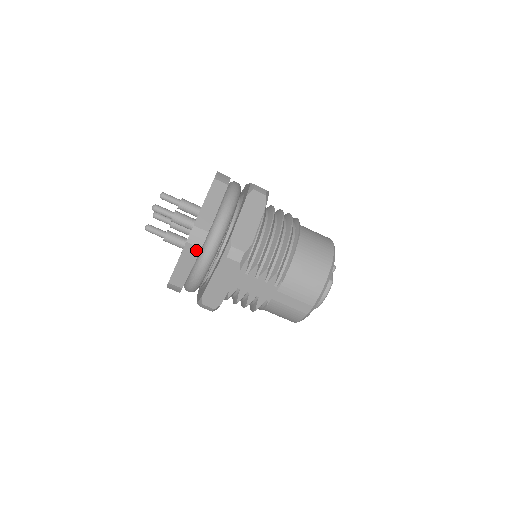
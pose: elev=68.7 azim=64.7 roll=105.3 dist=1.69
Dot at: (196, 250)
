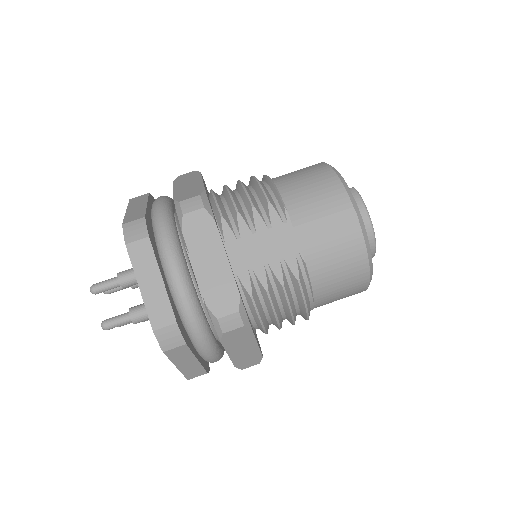
Dot at: (145, 245)
